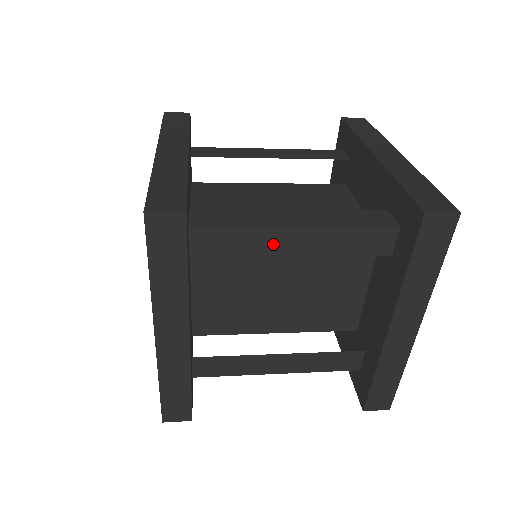
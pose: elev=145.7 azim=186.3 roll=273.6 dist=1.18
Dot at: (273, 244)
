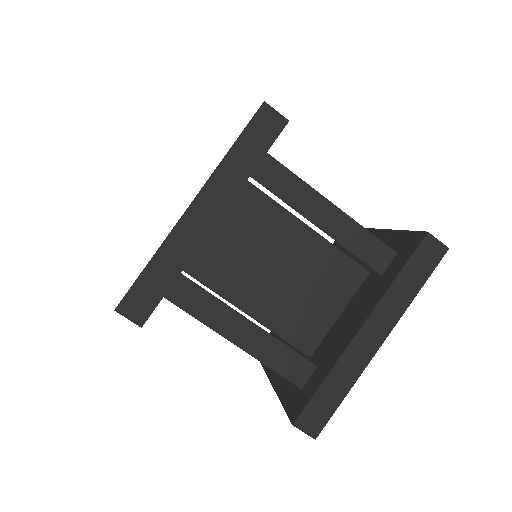
Dot at: occluded
